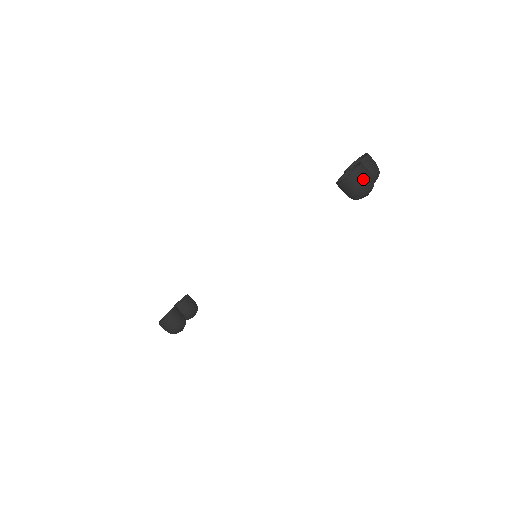
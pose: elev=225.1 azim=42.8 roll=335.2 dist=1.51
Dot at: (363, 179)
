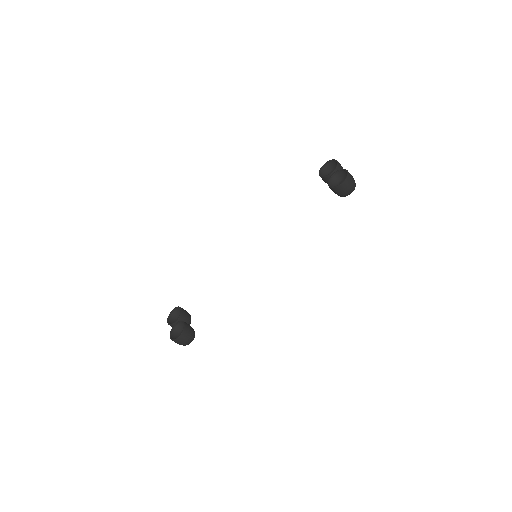
Dot at: (352, 182)
